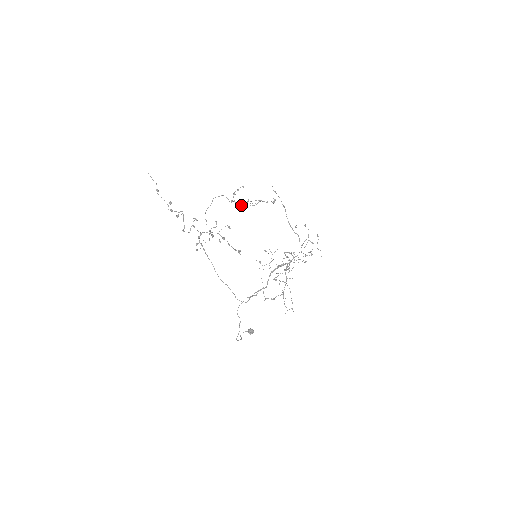
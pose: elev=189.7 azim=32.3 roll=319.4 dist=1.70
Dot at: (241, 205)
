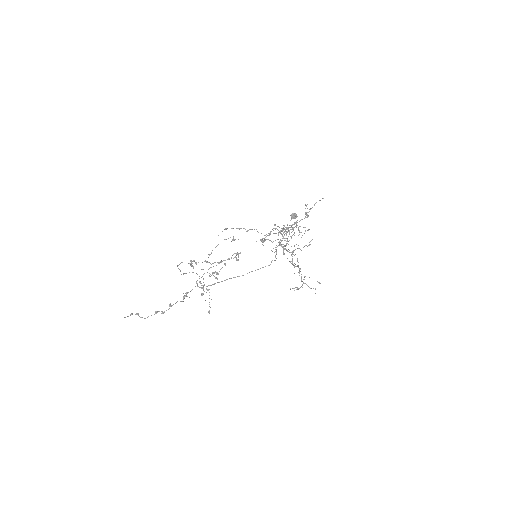
Dot at: occluded
